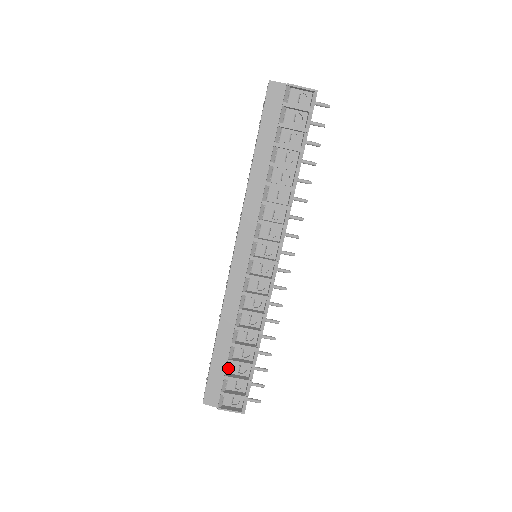
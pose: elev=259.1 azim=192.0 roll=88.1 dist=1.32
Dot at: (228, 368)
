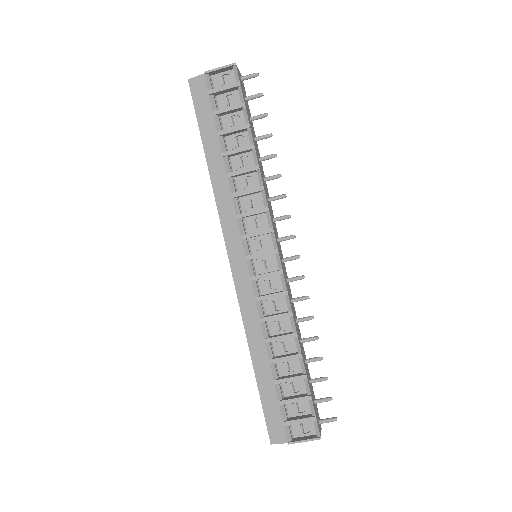
Dot at: (279, 391)
